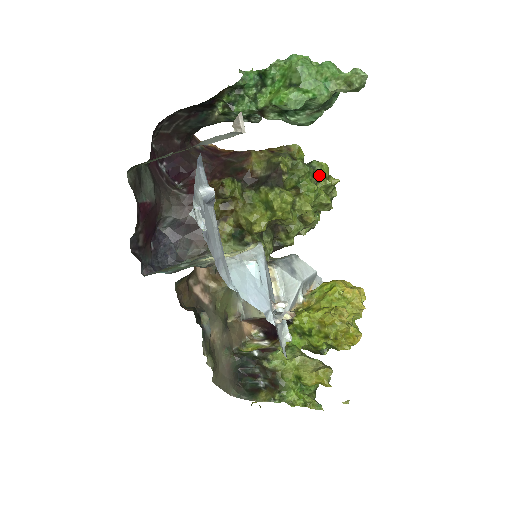
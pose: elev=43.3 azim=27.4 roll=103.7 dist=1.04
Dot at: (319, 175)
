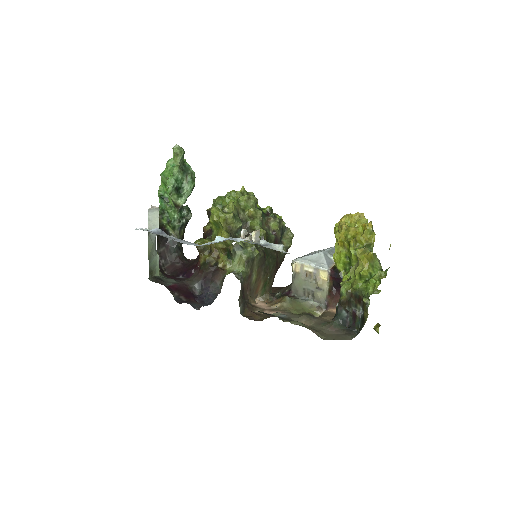
Dot at: occluded
